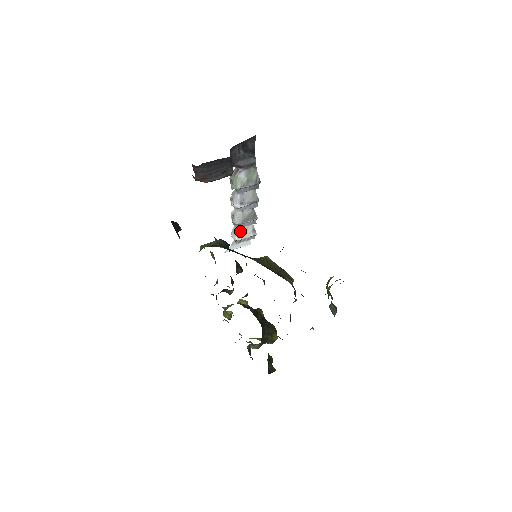
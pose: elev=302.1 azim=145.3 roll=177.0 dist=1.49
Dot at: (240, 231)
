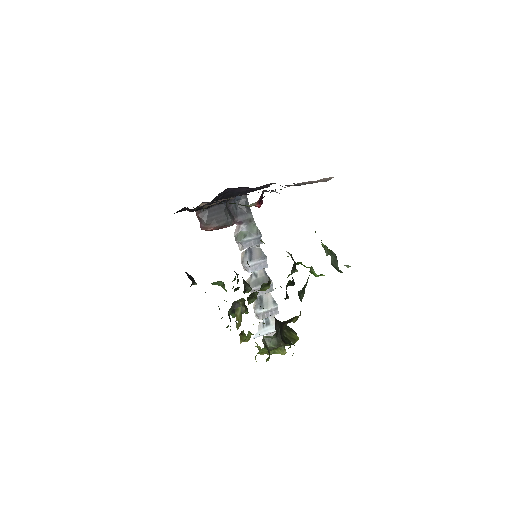
Dot at: (261, 304)
